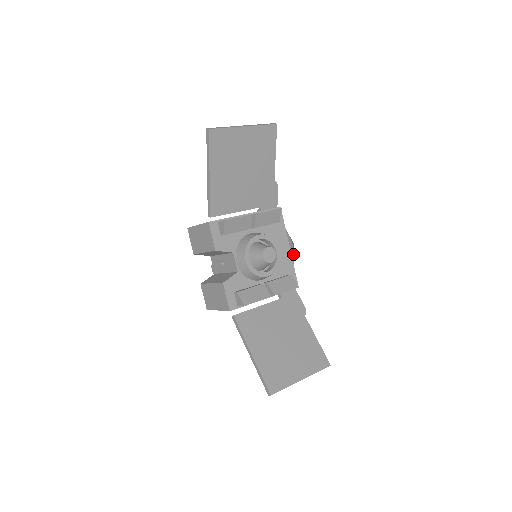
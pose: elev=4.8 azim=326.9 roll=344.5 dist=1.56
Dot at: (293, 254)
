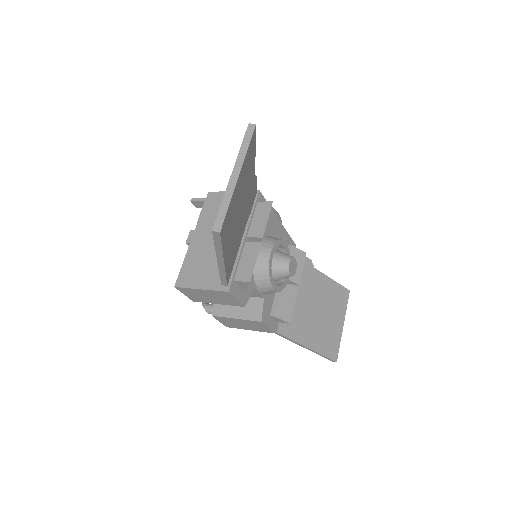
Dot at: (280, 219)
